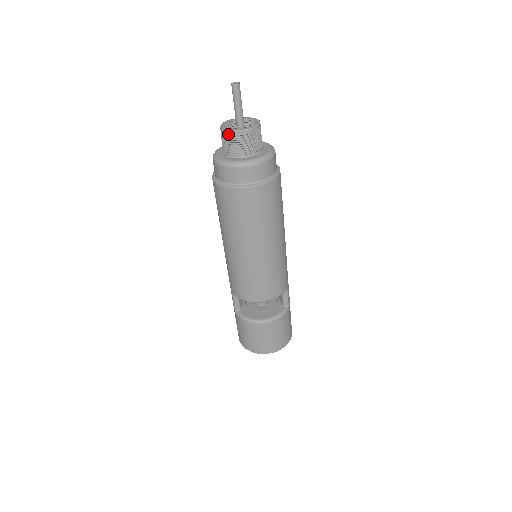
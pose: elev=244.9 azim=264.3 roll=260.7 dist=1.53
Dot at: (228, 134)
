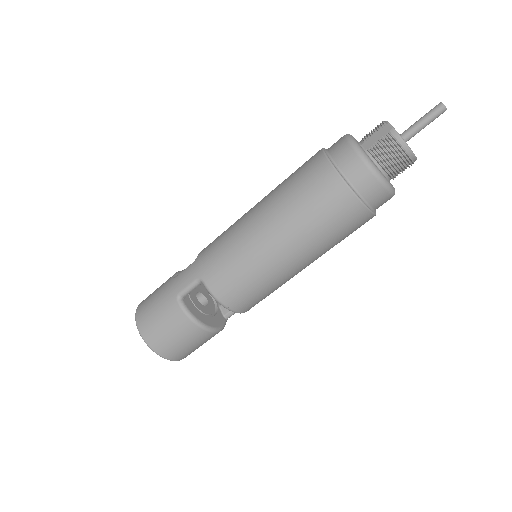
Dot at: (402, 145)
